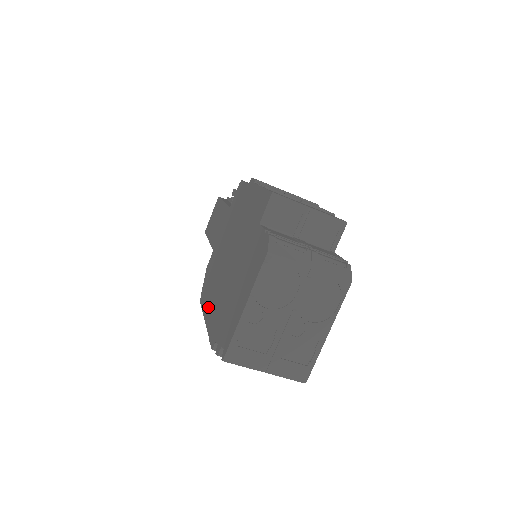
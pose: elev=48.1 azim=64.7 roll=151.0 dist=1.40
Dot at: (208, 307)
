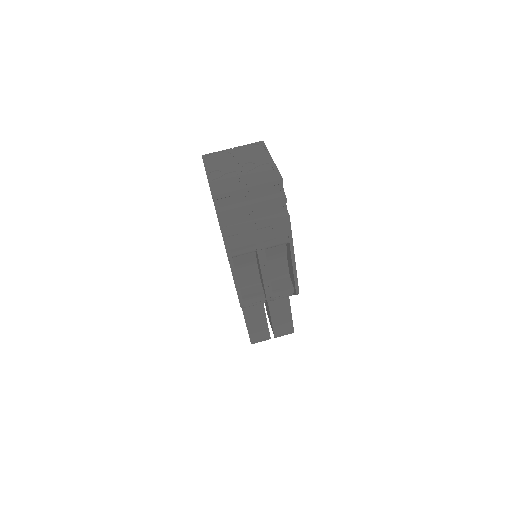
Dot at: occluded
